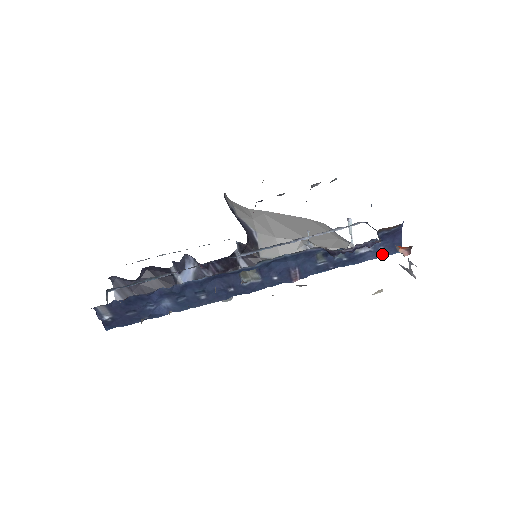
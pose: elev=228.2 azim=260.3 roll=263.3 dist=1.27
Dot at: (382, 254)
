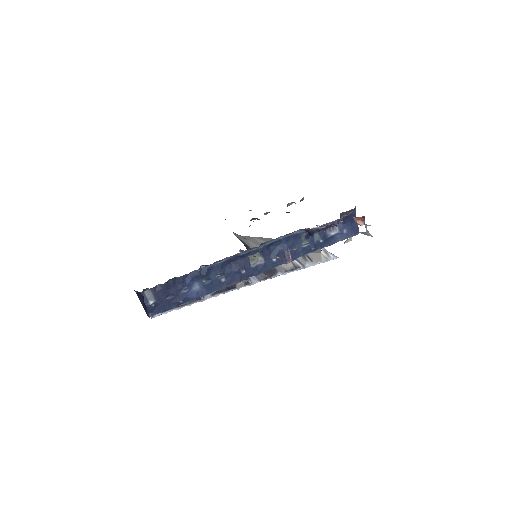
Dot at: (346, 236)
